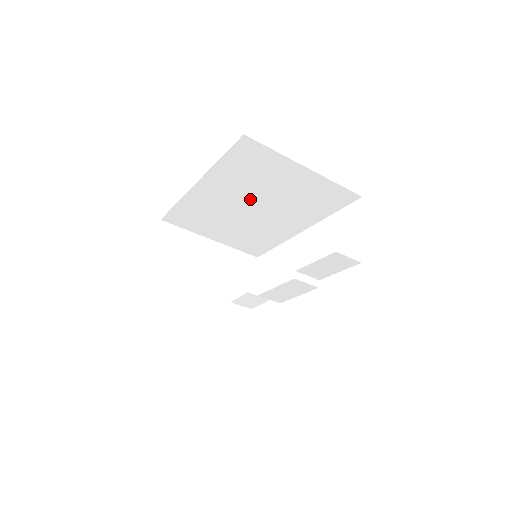
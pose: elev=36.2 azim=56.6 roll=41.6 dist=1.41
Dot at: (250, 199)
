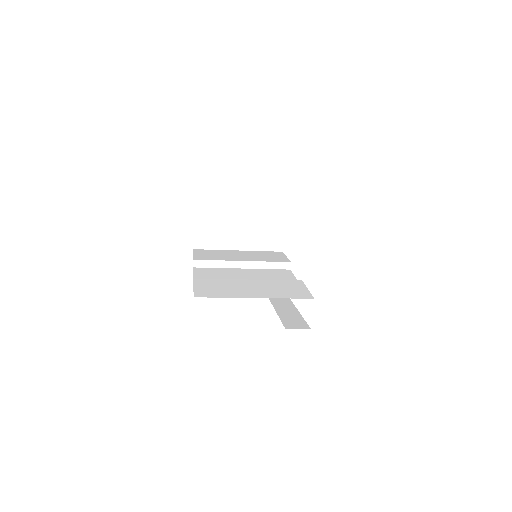
Dot at: occluded
